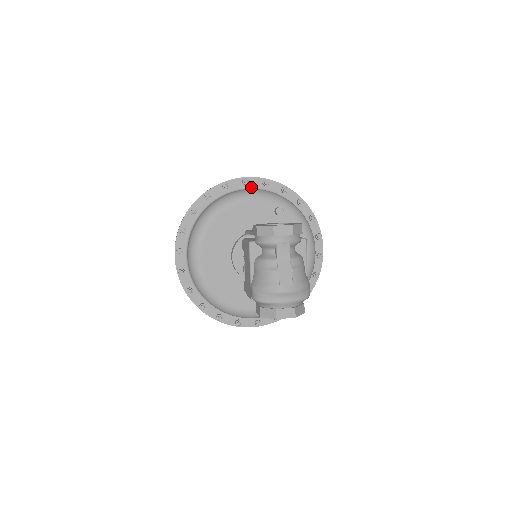
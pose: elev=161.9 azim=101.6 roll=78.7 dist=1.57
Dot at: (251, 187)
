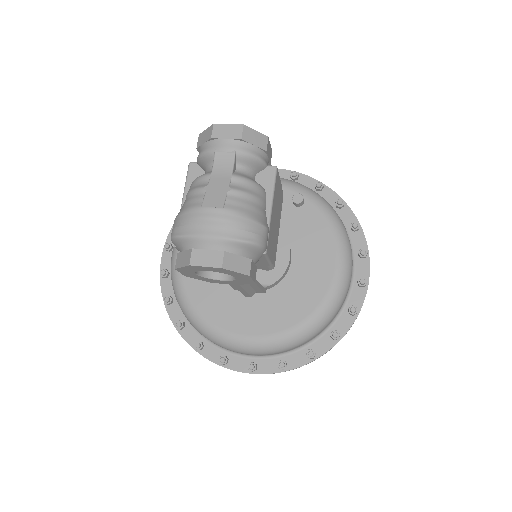
Dot at: occluded
